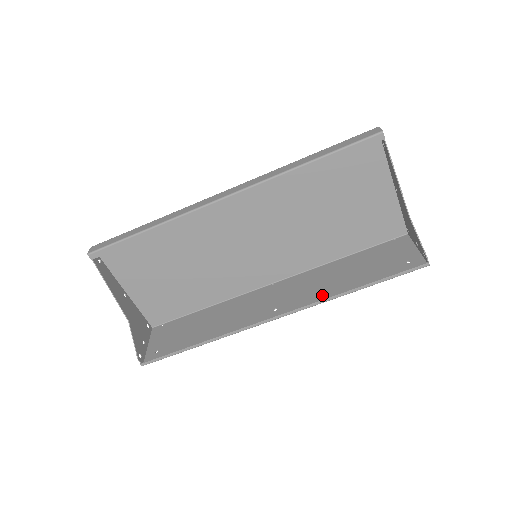
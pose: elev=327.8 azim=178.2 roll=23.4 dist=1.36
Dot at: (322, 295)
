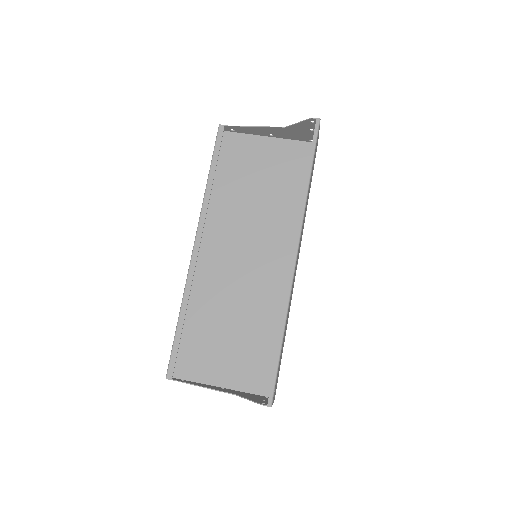
Dot at: occluded
